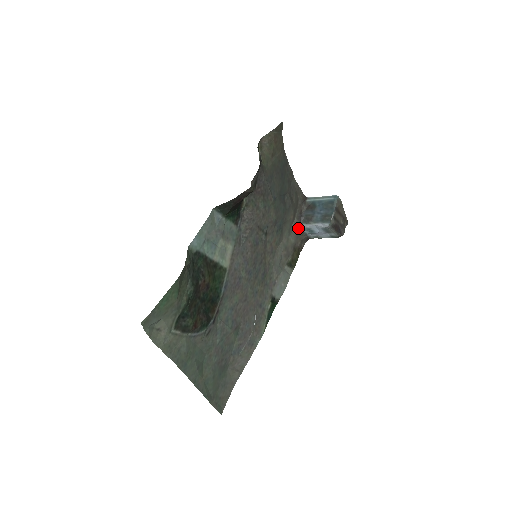
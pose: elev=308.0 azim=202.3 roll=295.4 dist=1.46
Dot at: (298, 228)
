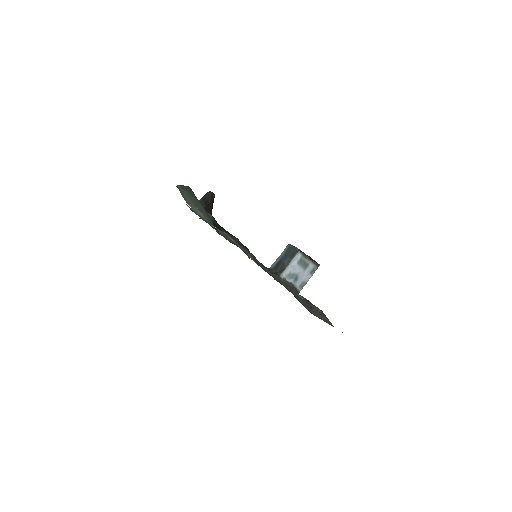
Dot at: (280, 279)
